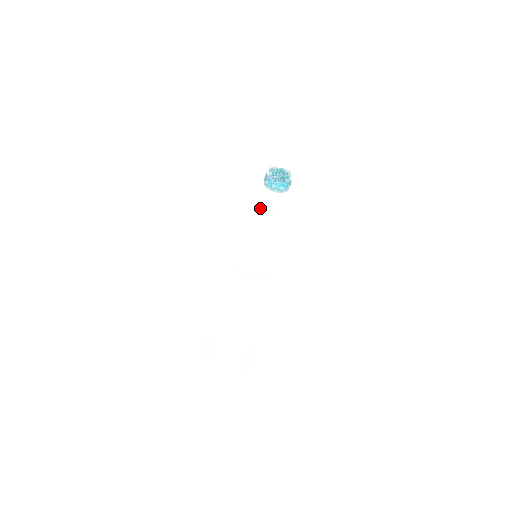
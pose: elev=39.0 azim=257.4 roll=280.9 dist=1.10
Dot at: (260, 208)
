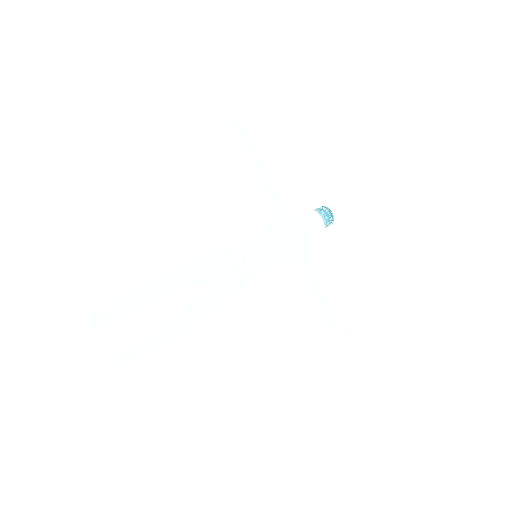
Dot at: (303, 223)
